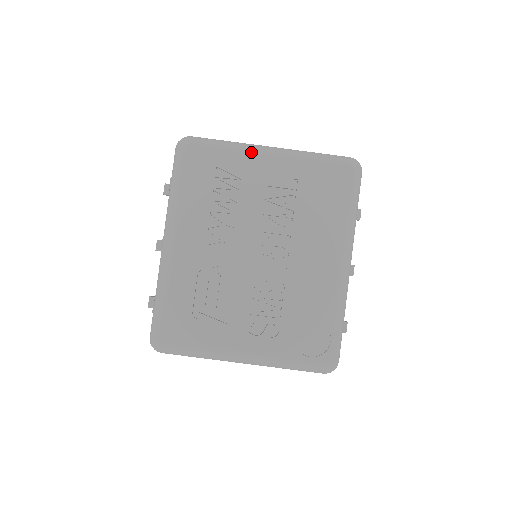
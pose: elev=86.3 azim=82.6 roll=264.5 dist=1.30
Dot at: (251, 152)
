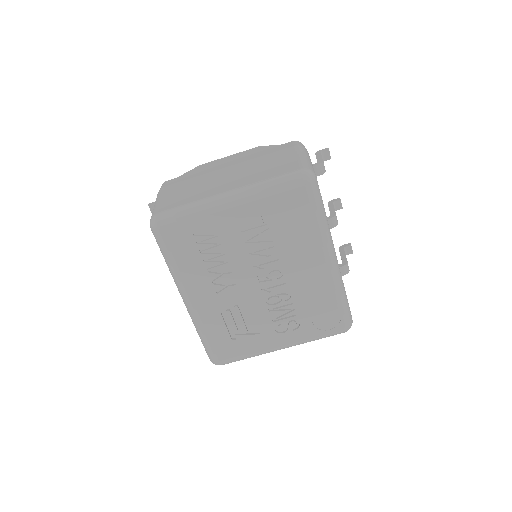
Dot at: (214, 210)
